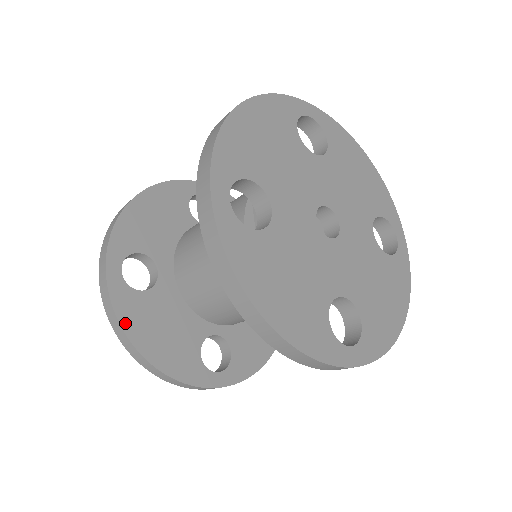
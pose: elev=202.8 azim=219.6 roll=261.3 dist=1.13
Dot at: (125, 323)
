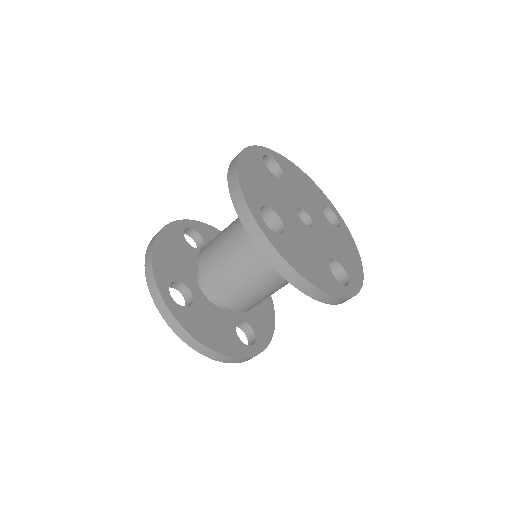
Dot at: (190, 331)
